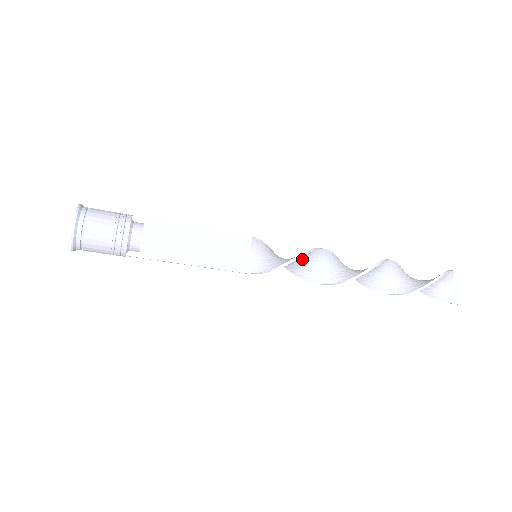
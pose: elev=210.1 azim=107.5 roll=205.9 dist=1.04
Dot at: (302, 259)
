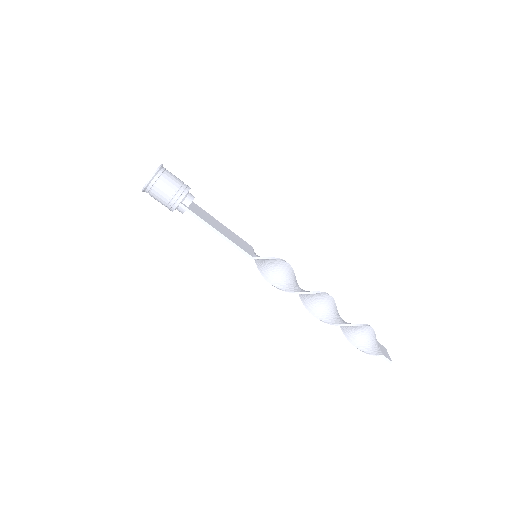
Dot at: (286, 270)
